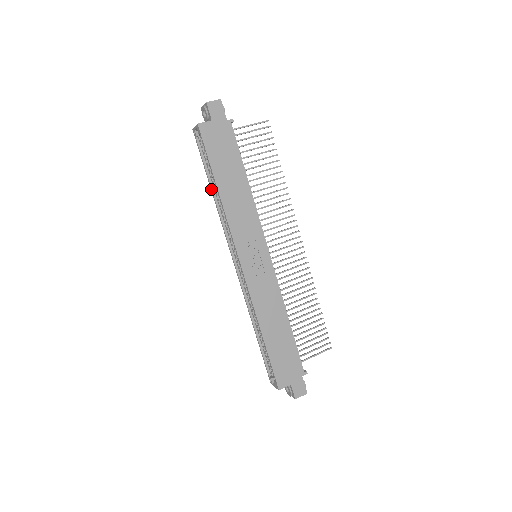
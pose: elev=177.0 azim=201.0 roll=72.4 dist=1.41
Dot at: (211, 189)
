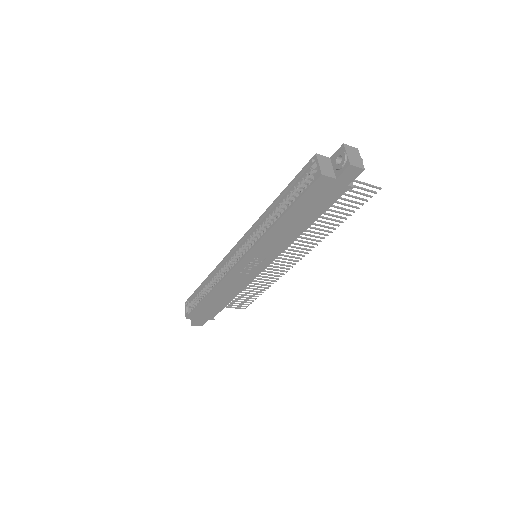
Dot at: (276, 200)
